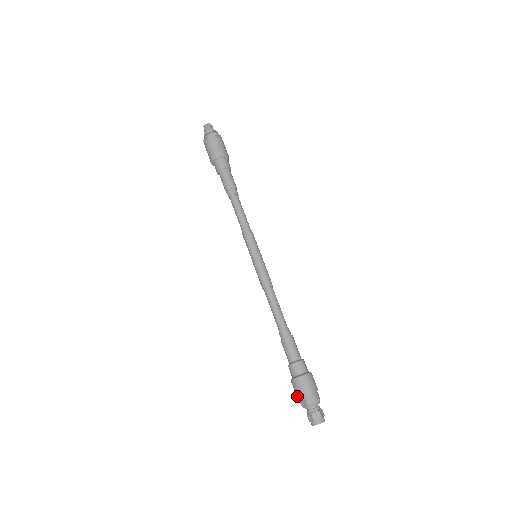
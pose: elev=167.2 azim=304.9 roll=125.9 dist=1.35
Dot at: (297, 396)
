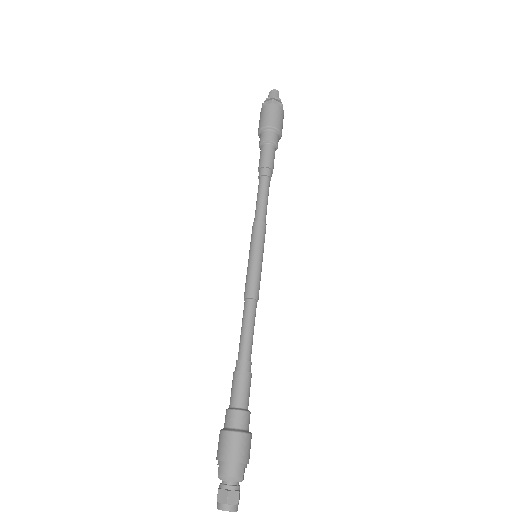
Dot at: (217, 456)
